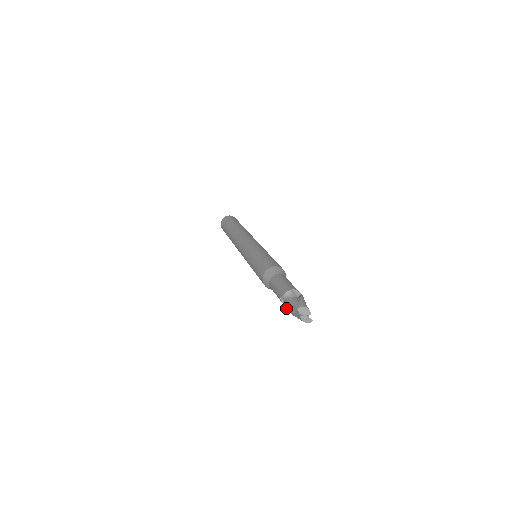
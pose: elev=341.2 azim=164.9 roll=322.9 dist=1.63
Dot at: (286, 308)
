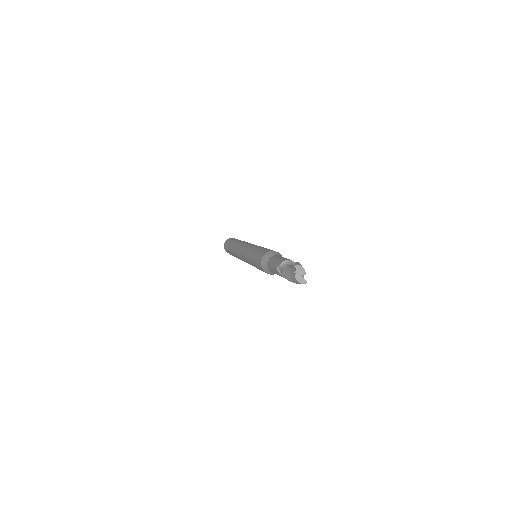
Dot at: (282, 274)
